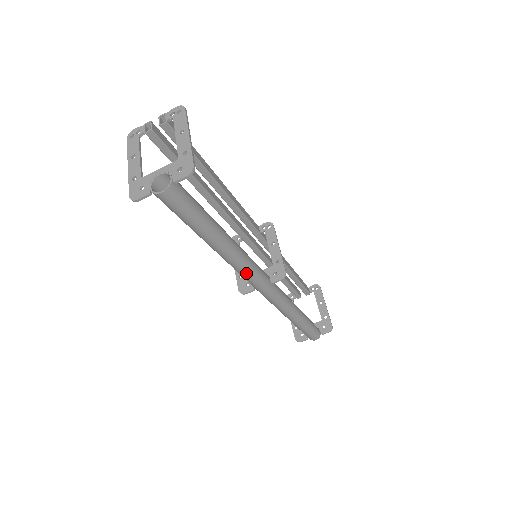
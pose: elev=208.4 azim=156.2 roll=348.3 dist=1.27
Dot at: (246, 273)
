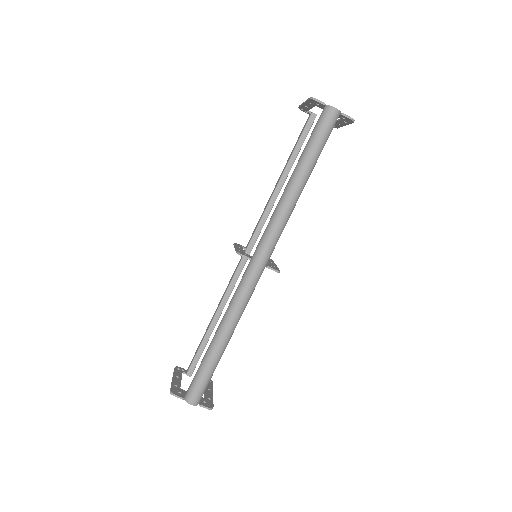
Dot at: (277, 228)
